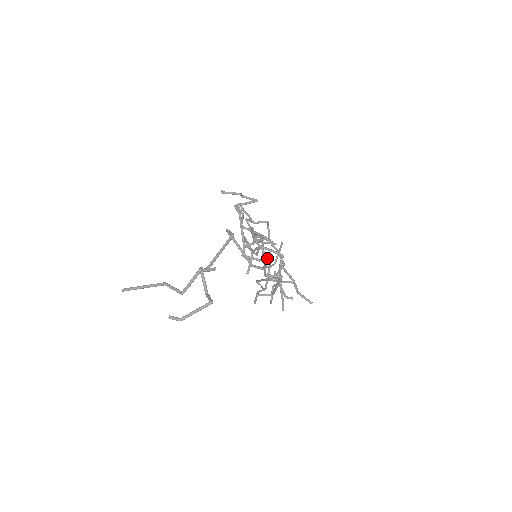
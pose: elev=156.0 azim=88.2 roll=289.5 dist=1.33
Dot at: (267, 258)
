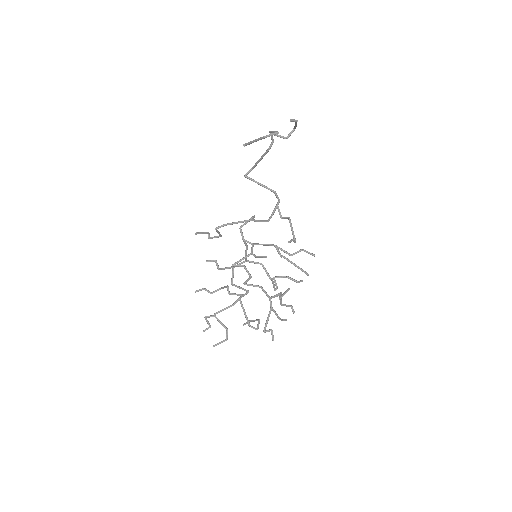
Dot at: (271, 214)
